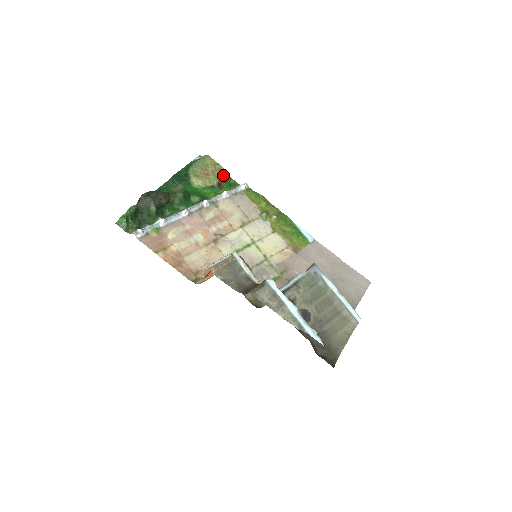
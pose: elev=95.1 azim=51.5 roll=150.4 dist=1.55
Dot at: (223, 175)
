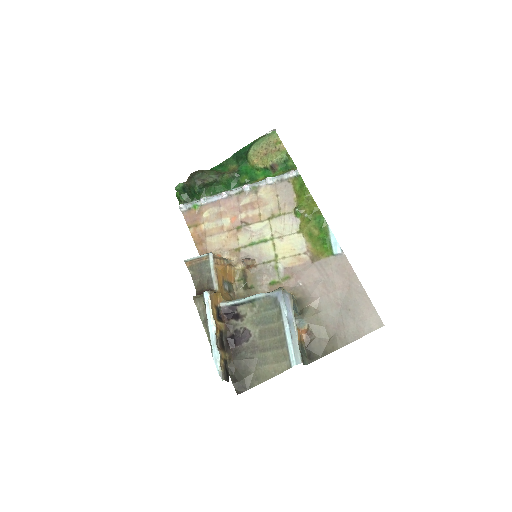
Dot at: (279, 157)
